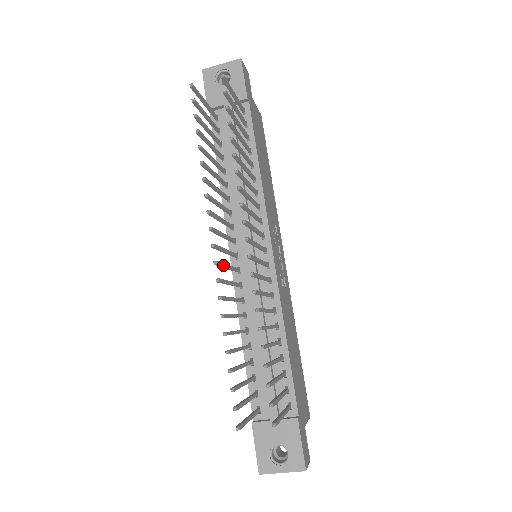
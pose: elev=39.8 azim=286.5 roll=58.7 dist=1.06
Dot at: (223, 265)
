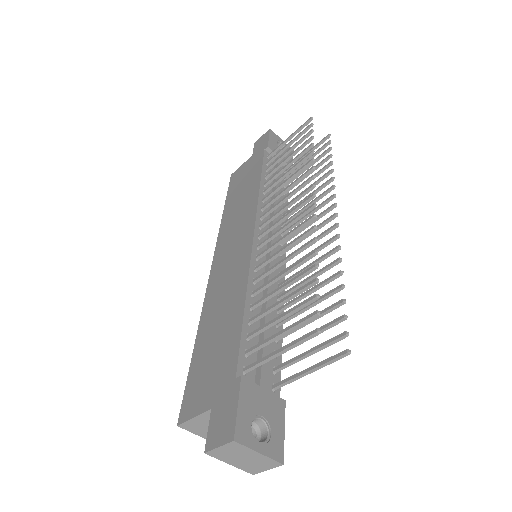
Dot at: (301, 217)
